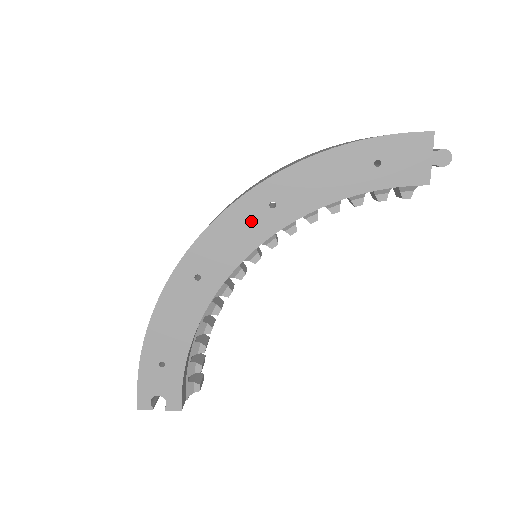
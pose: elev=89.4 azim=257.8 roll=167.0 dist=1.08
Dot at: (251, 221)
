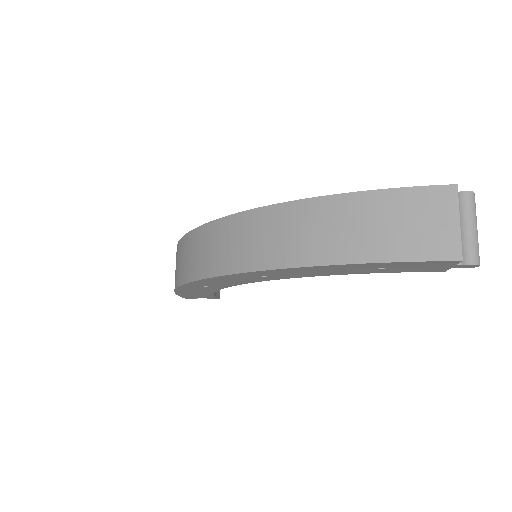
Dot at: (244, 279)
